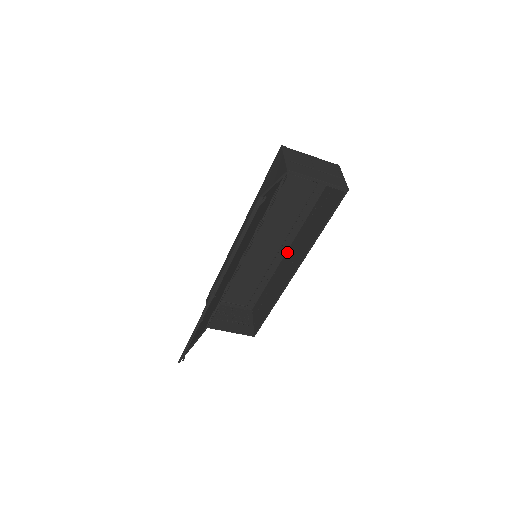
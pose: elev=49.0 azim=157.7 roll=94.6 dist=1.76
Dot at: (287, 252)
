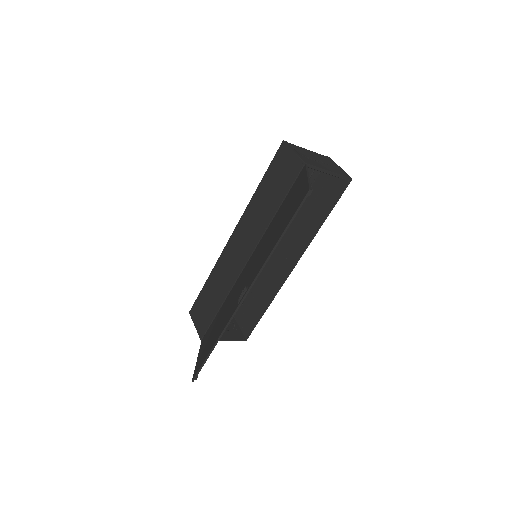
Dot at: occluded
